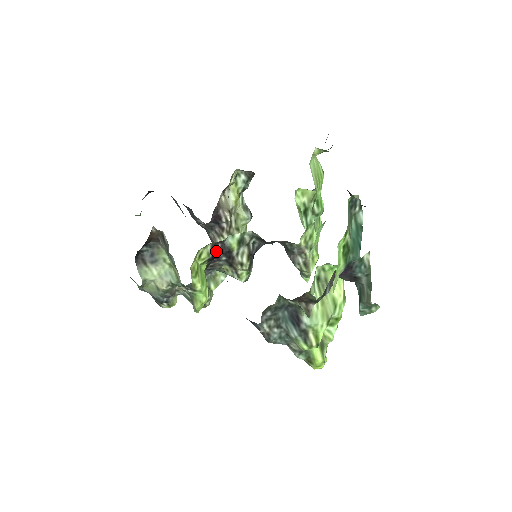
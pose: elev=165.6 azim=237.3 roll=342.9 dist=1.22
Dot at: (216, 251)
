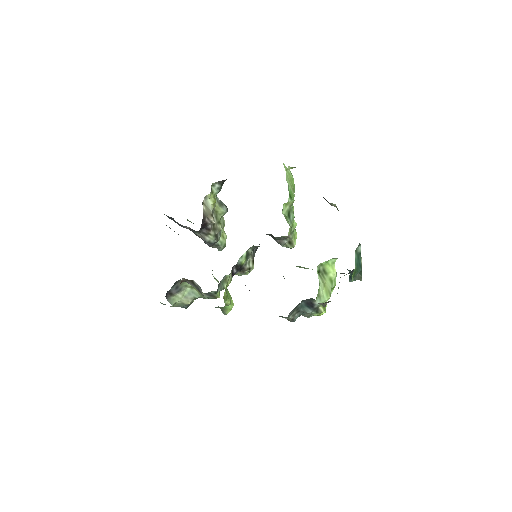
Dot at: (232, 272)
